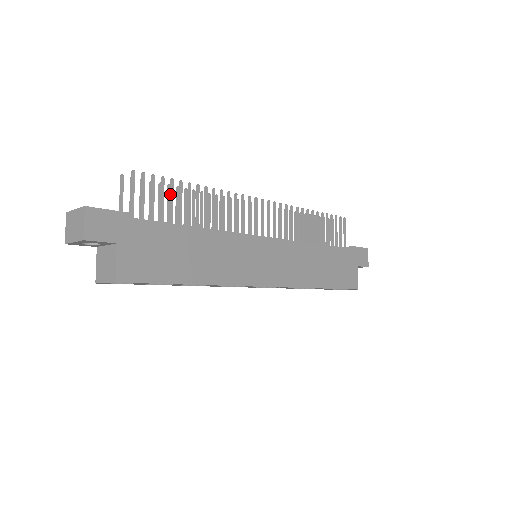
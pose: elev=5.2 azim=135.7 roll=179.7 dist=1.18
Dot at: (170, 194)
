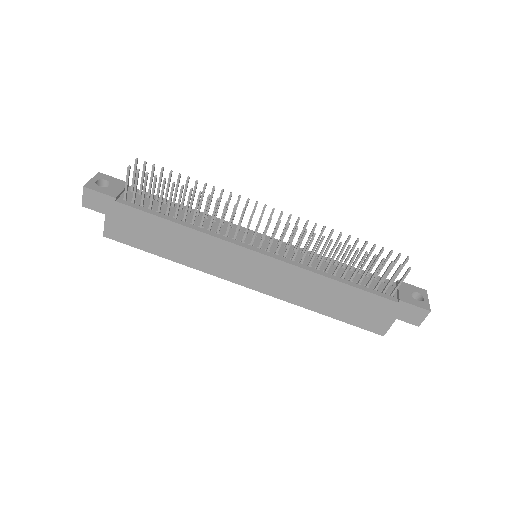
Dot at: (162, 190)
